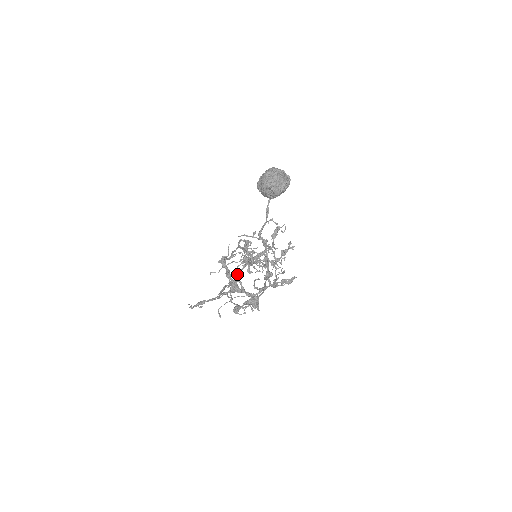
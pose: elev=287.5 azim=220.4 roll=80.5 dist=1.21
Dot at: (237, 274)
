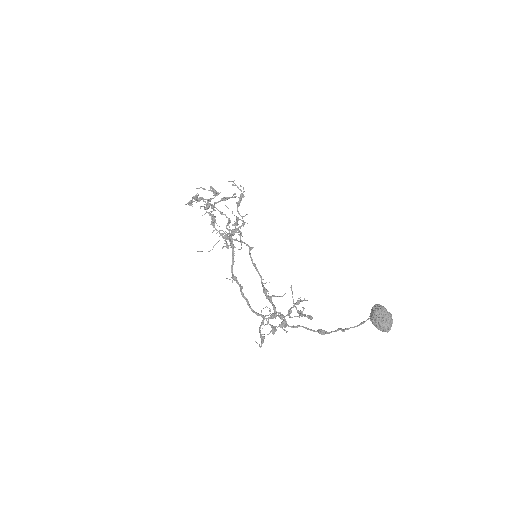
Dot at: (233, 264)
